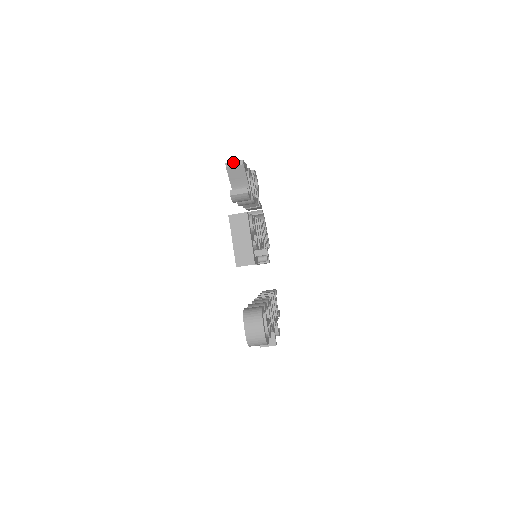
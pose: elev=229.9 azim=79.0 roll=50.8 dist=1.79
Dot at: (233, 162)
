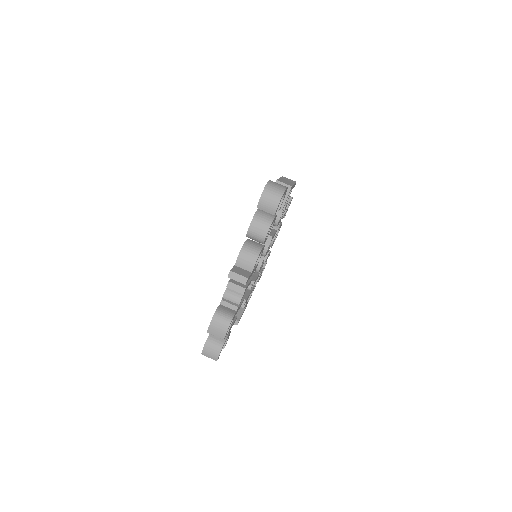
Dot at: occluded
